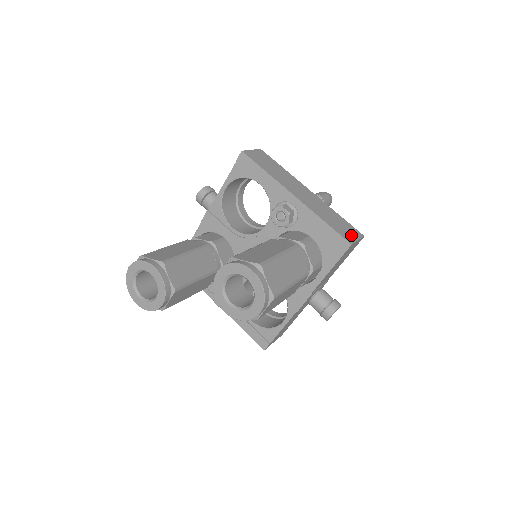
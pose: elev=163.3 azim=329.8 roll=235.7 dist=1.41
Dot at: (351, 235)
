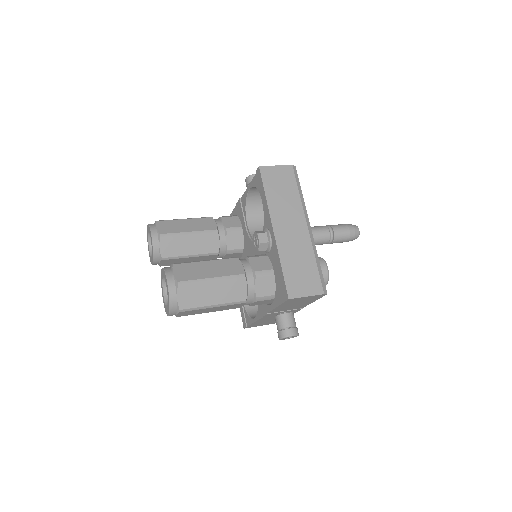
Dot at: (303, 289)
